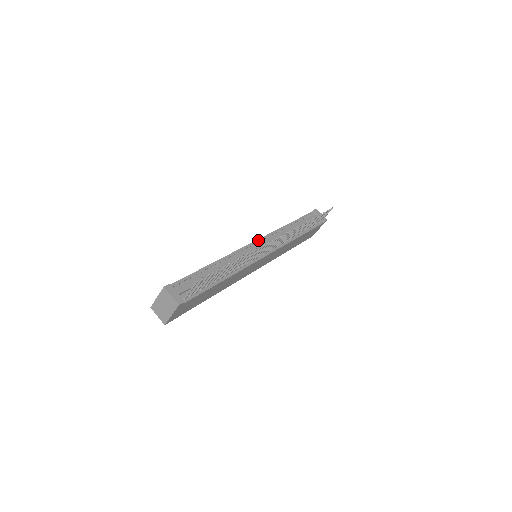
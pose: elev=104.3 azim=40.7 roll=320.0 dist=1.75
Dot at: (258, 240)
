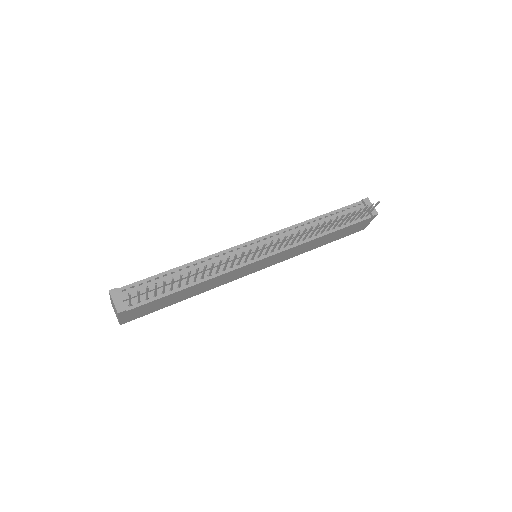
Dot at: (259, 238)
